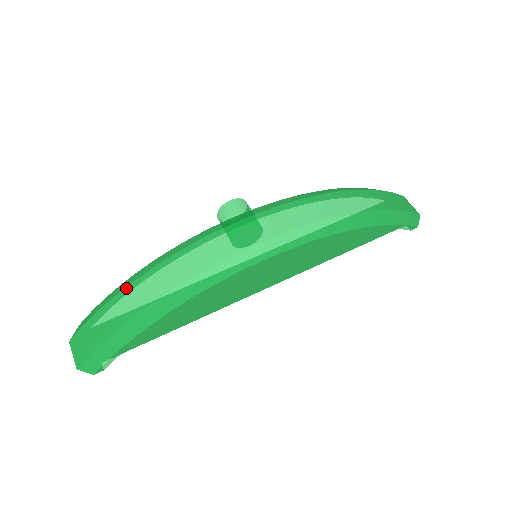
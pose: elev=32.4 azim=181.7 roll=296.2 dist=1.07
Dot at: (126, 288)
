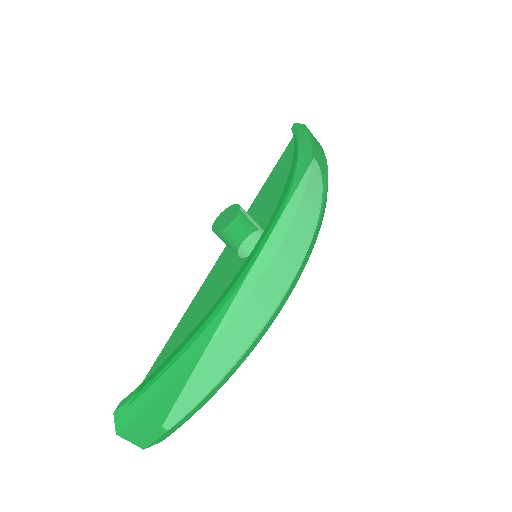
Dot at: (193, 366)
